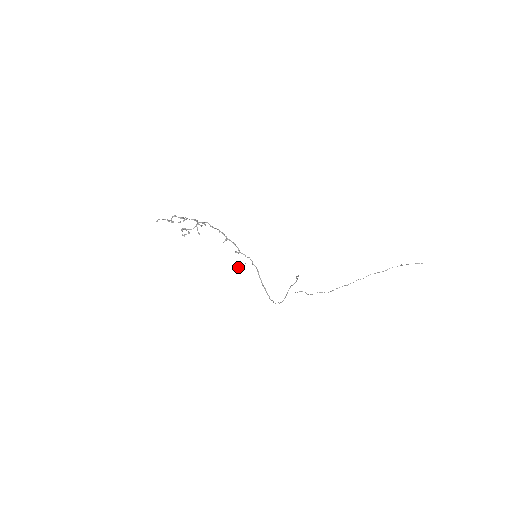
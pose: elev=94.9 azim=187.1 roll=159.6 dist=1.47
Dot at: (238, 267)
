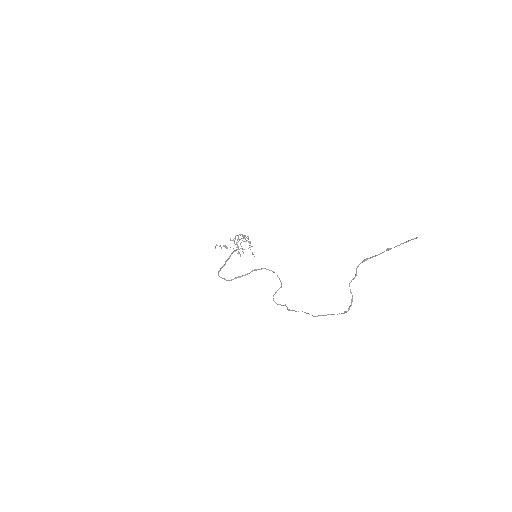
Dot at: occluded
